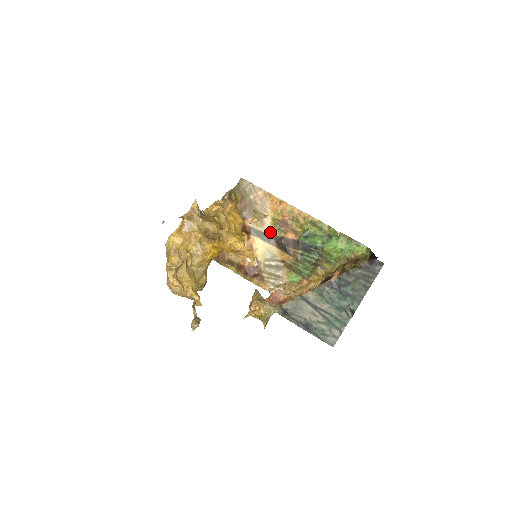
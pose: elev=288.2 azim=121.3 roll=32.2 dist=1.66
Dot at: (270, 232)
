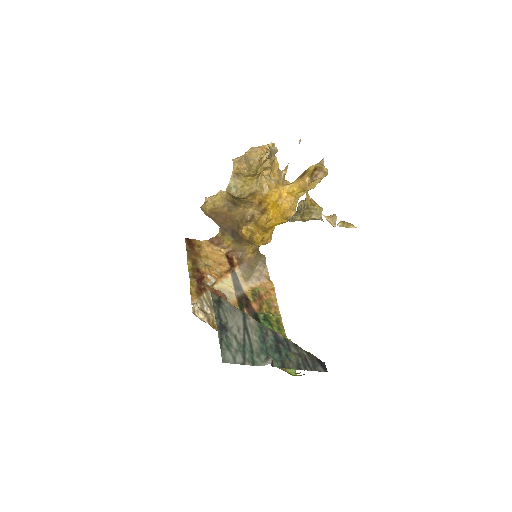
Dot at: (244, 289)
